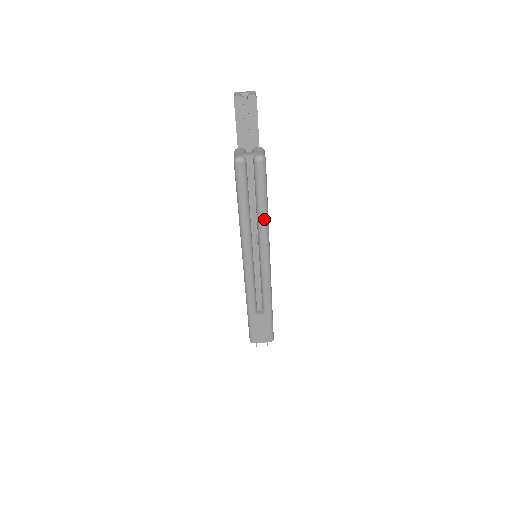
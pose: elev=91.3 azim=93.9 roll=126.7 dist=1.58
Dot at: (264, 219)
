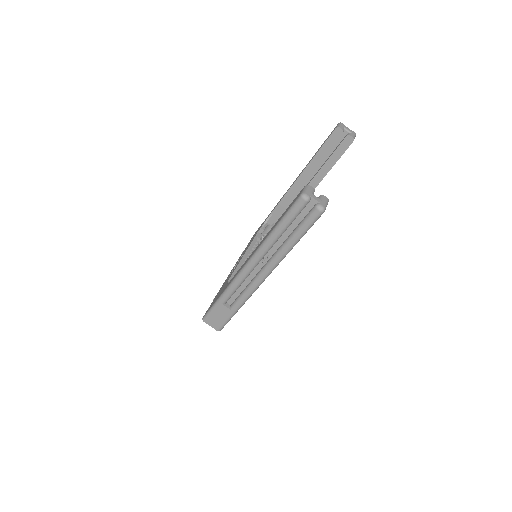
Dot at: (287, 250)
